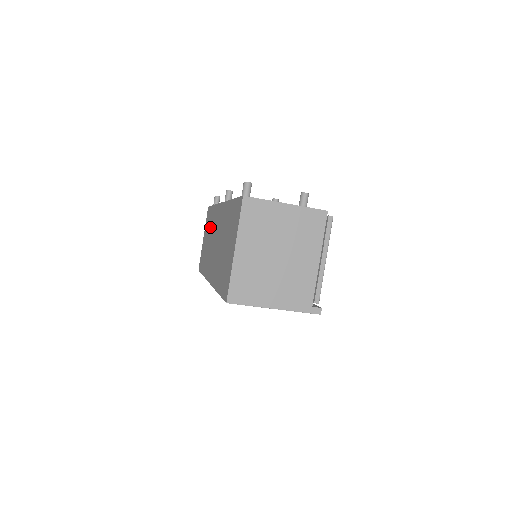
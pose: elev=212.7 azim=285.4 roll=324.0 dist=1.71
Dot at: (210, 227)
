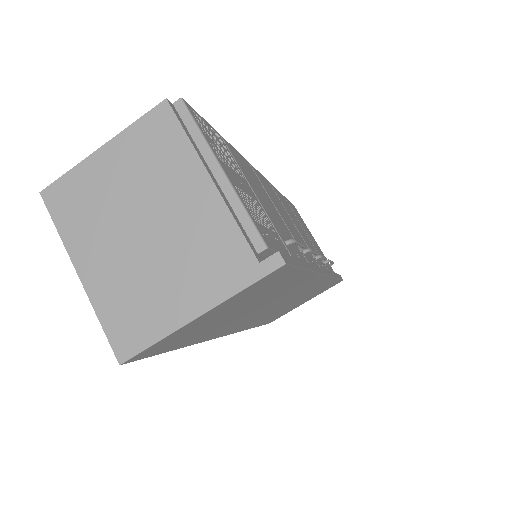
Dot at: occluded
